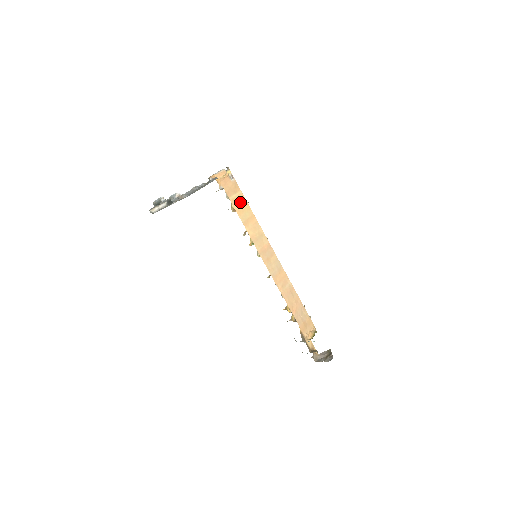
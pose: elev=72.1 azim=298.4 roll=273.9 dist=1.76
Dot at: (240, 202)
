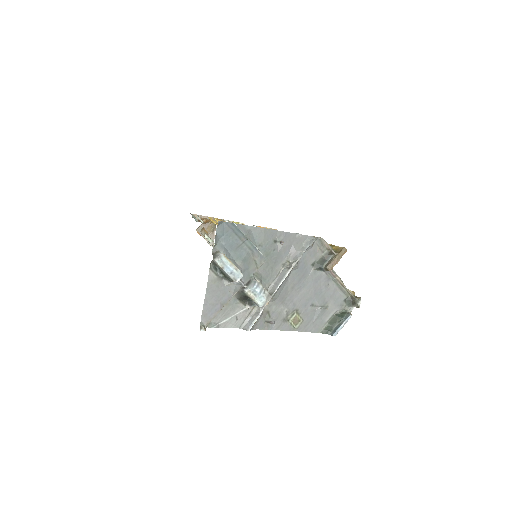
Dot at: occluded
